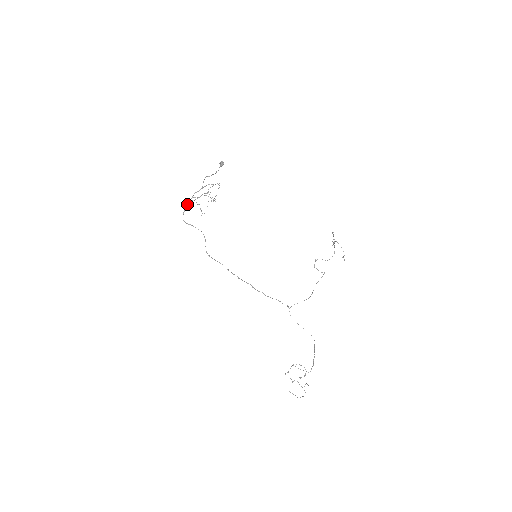
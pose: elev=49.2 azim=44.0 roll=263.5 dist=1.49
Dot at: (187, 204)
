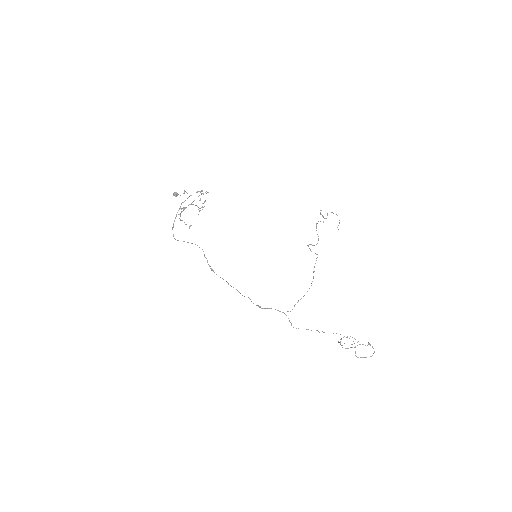
Dot at: (178, 214)
